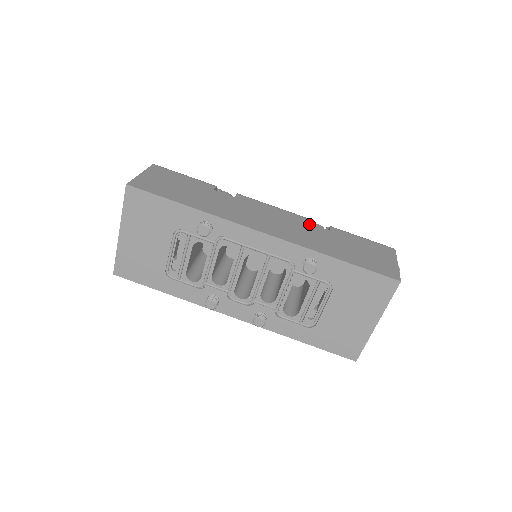
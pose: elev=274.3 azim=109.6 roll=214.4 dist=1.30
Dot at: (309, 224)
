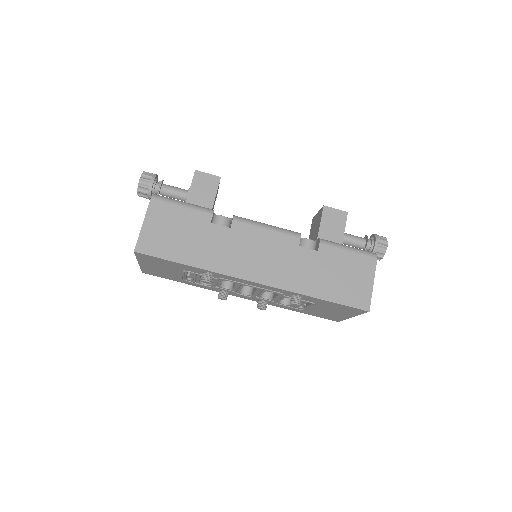
Dot at: (299, 248)
